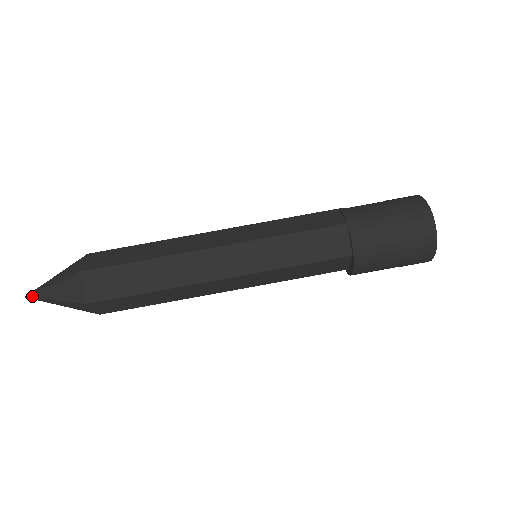
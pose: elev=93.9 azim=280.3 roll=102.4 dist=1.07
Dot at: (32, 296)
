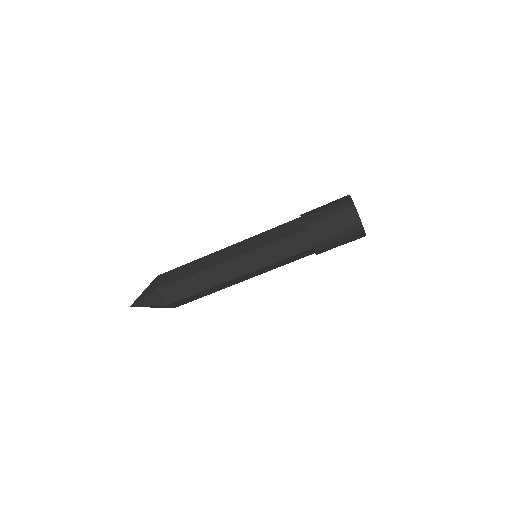
Dot at: occluded
